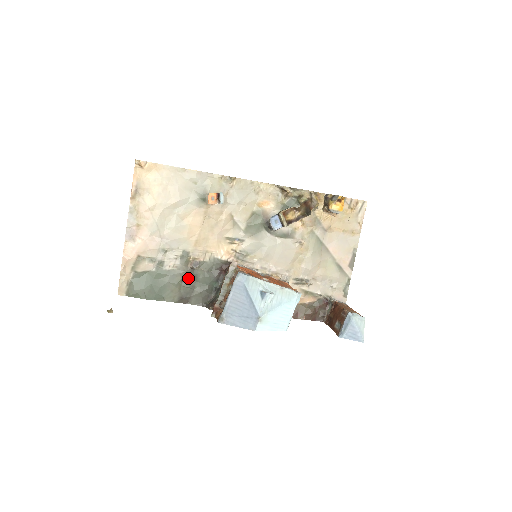
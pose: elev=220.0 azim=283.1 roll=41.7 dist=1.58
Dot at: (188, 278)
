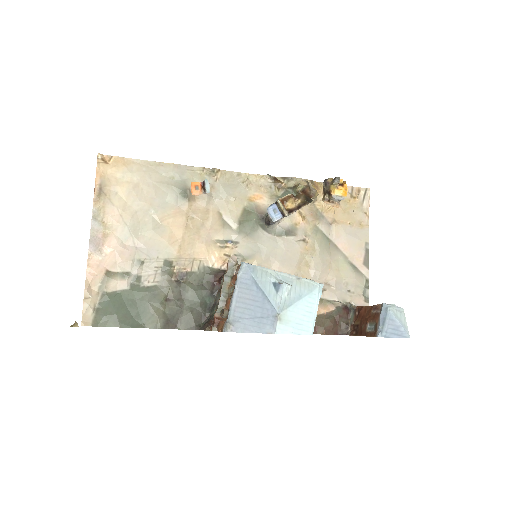
Dot at: (174, 295)
